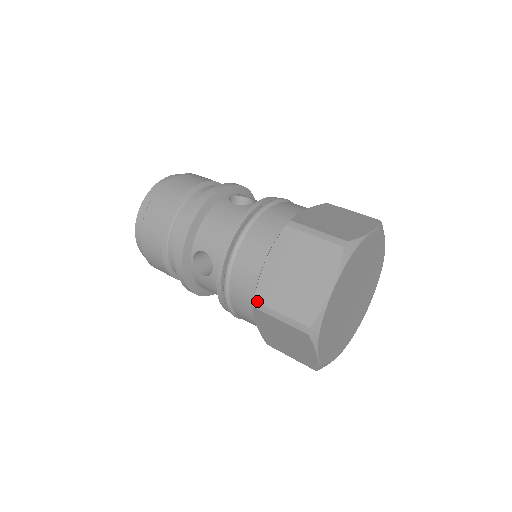
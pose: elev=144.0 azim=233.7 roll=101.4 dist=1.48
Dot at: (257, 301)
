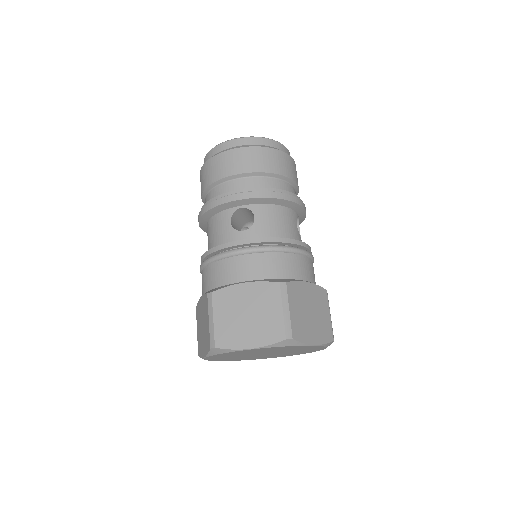
Dot at: (196, 310)
